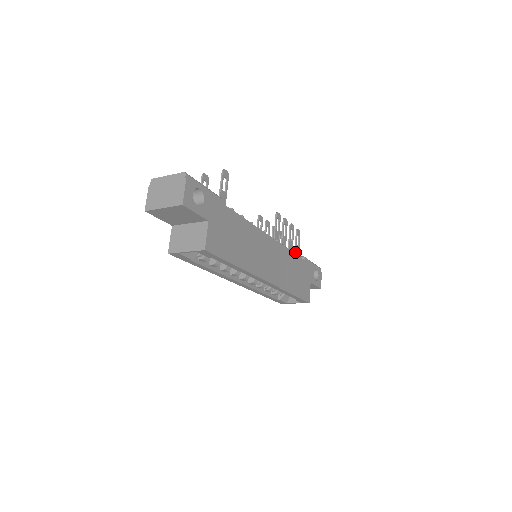
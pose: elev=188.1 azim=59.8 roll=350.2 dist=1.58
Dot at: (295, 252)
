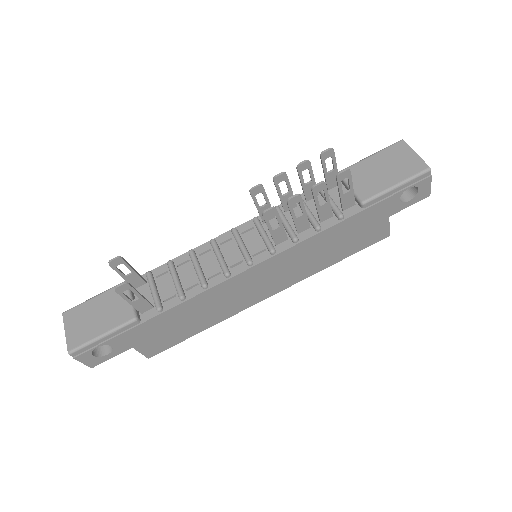
Dot at: (341, 205)
